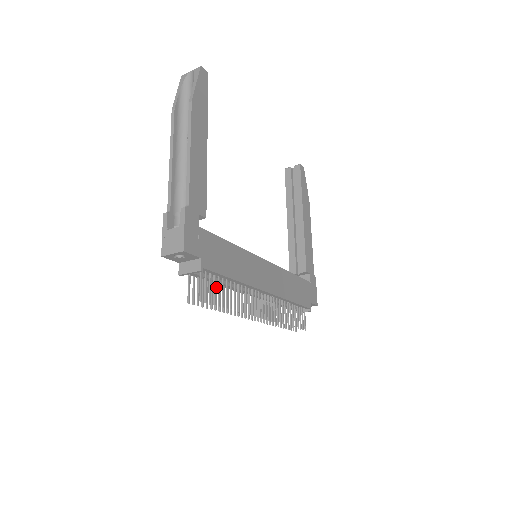
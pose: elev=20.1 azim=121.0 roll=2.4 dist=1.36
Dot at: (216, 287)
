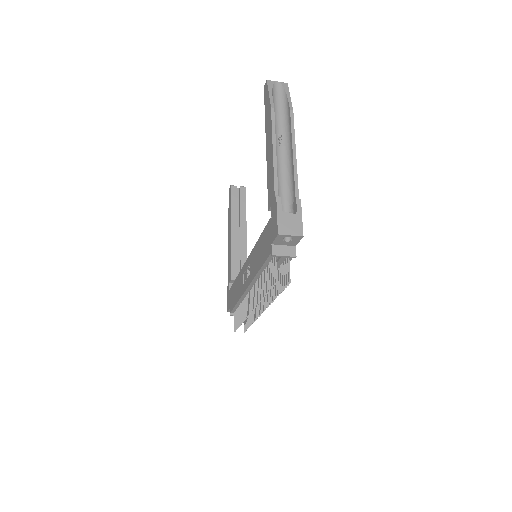
Dot at: occluded
